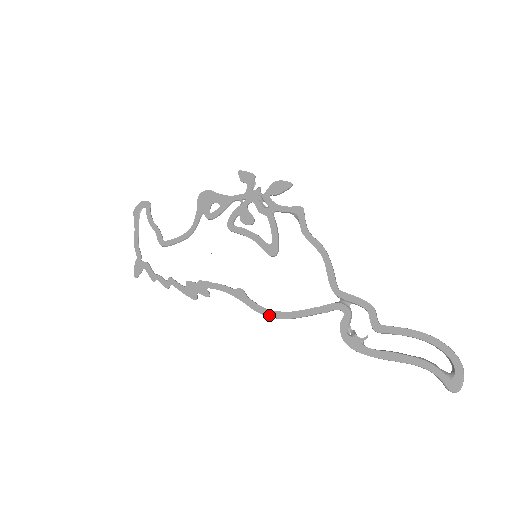
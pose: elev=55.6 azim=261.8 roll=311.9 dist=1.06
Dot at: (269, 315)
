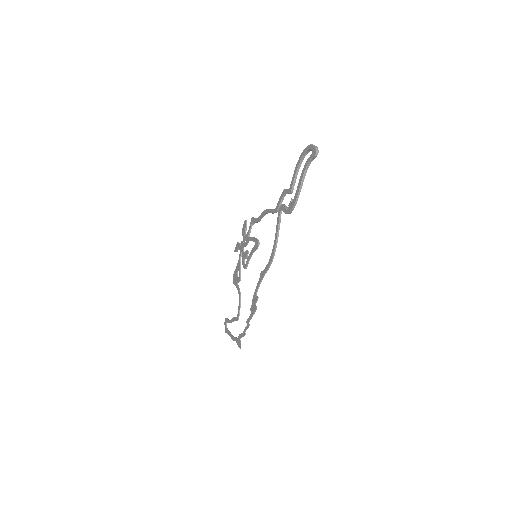
Dot at: (271, 258)
